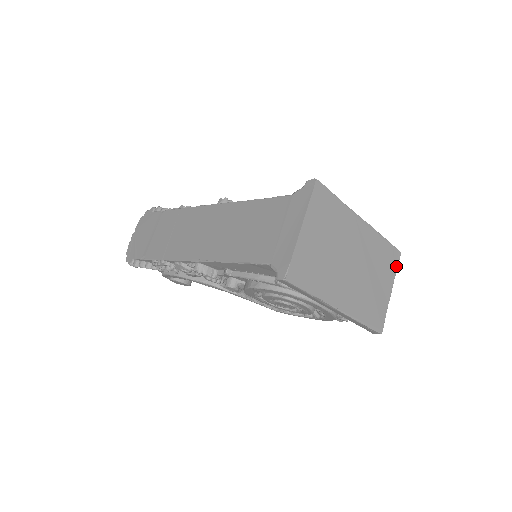
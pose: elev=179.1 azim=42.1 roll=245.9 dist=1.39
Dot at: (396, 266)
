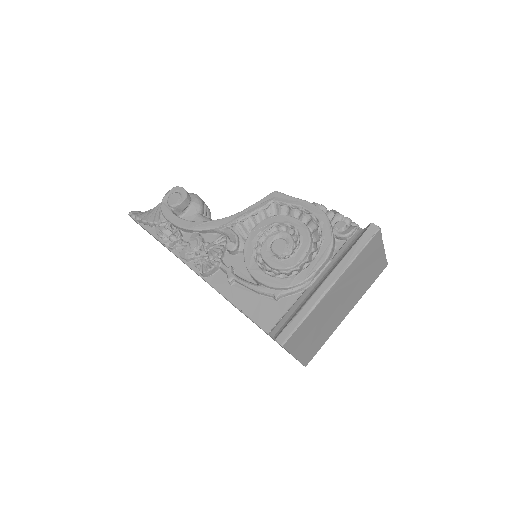
Dot at: (380, 239)
